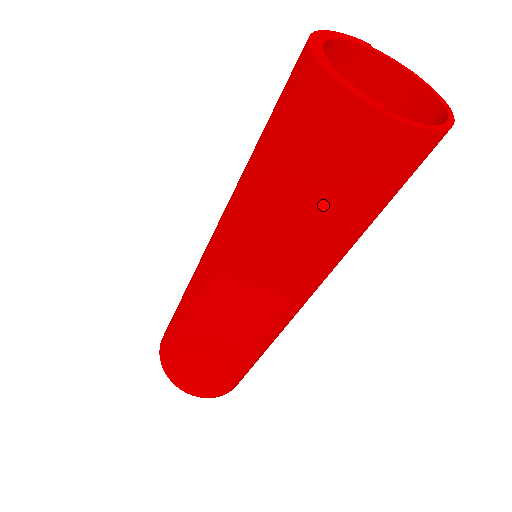
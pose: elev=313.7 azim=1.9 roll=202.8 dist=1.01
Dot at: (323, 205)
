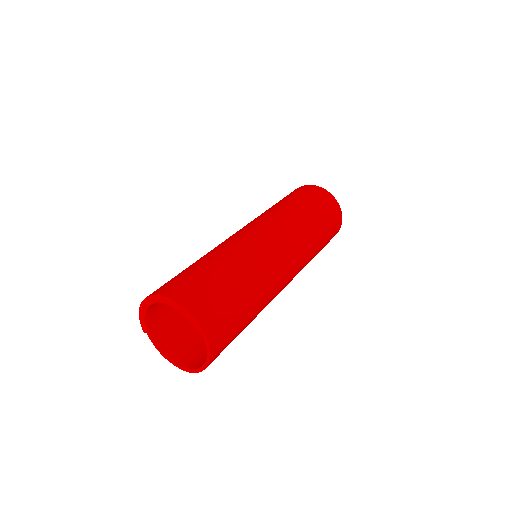
Dot at: (322, 222)
